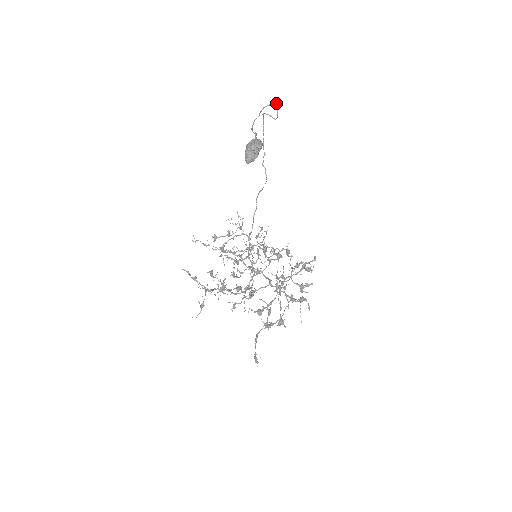
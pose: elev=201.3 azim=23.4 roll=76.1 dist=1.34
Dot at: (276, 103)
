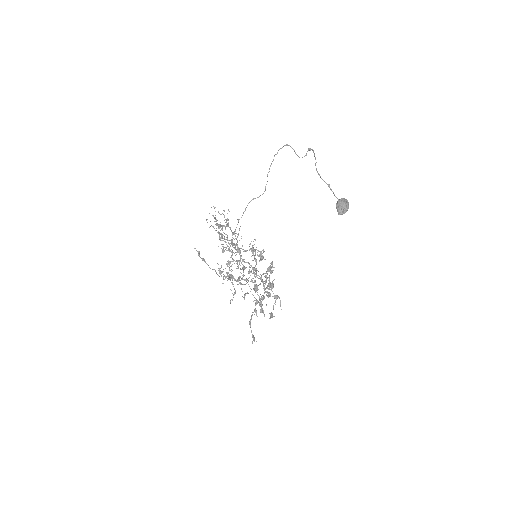
Dot at: occluded
